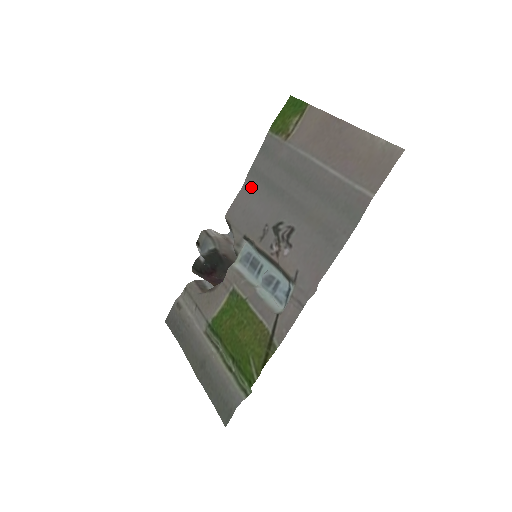
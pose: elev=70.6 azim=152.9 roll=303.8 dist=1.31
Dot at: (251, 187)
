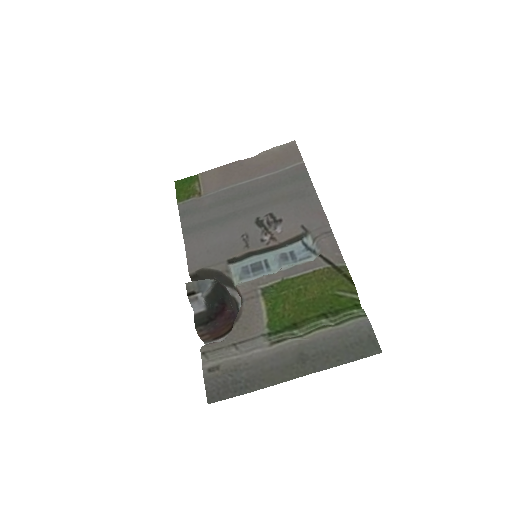
Dot at: (197, 237)
